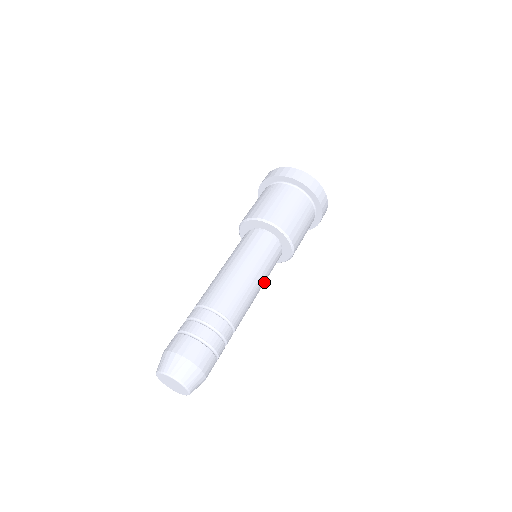
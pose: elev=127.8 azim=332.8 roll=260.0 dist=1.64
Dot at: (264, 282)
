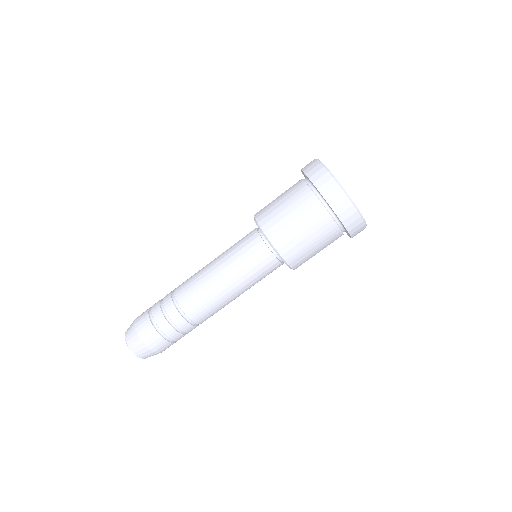
Dot at: occluded
